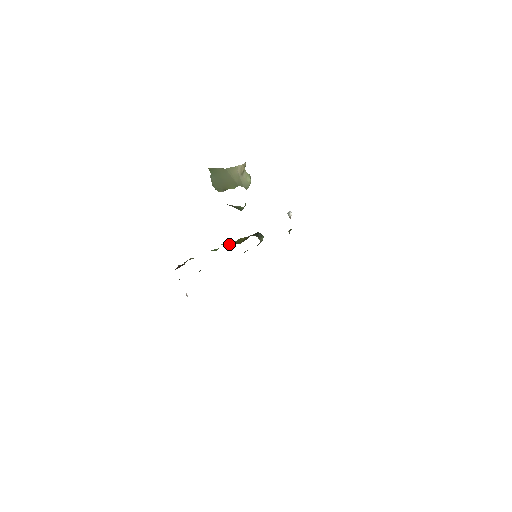
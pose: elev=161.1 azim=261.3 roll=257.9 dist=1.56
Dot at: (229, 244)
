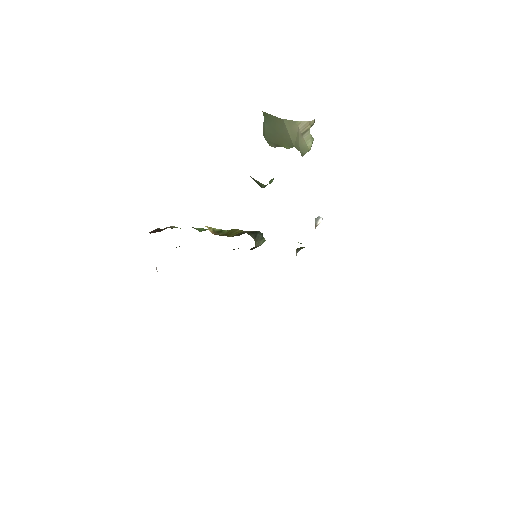
Dot at: (219, 230)
